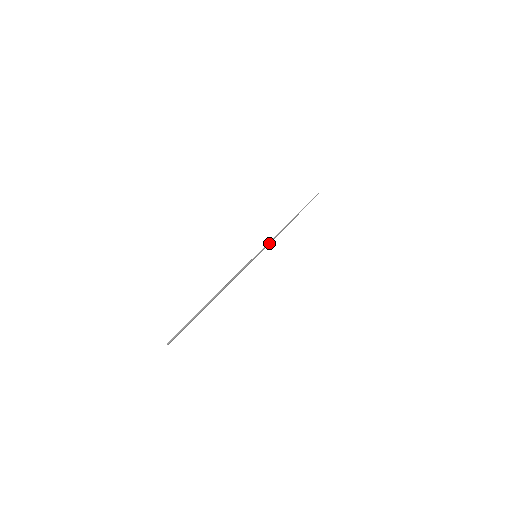
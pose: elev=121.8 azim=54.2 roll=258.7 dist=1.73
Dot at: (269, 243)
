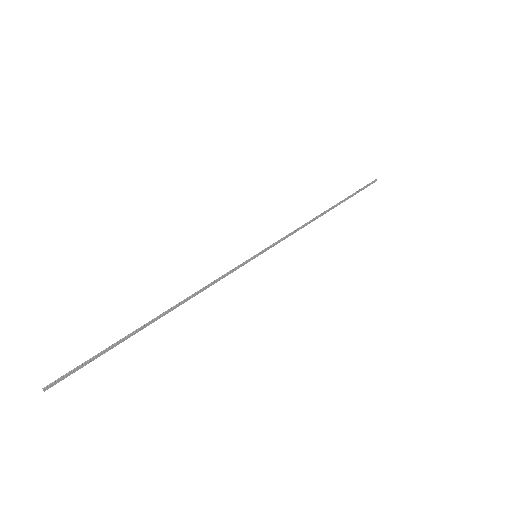
Dot at: (283, 239)
